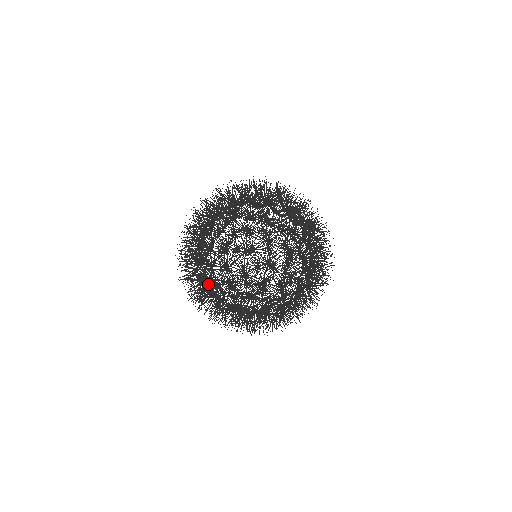
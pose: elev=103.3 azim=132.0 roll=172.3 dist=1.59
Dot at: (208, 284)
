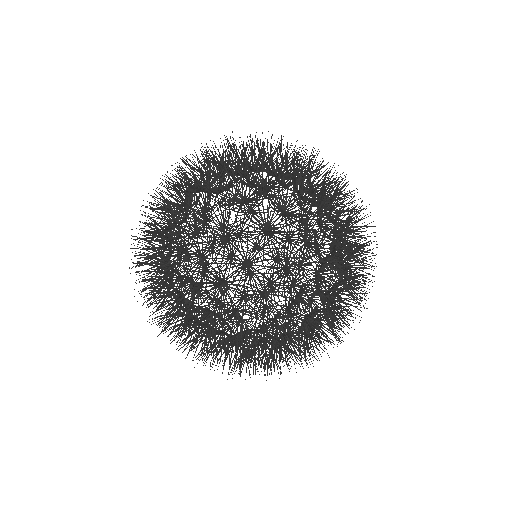
Dot at: occluded
